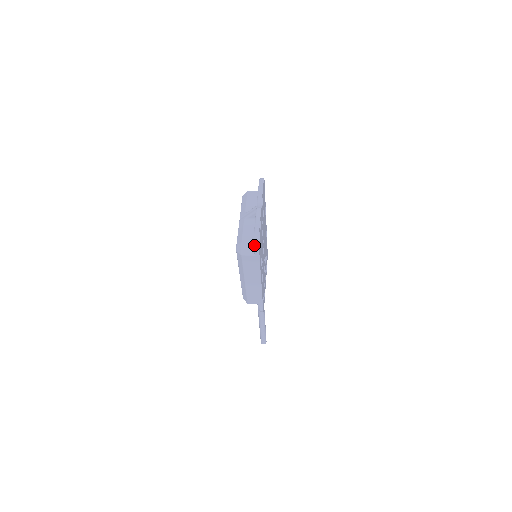
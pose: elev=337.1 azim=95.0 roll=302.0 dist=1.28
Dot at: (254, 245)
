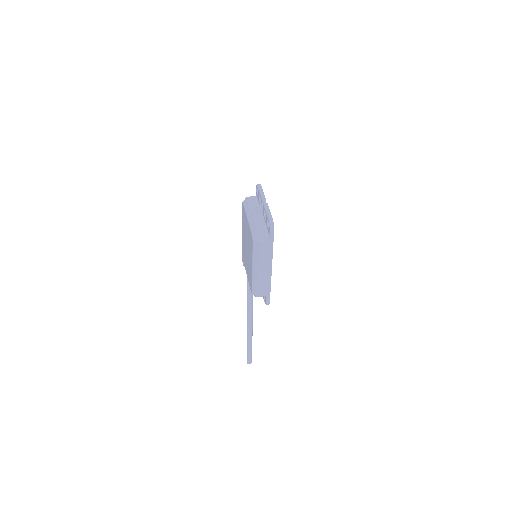
Dot at: (270, 230)
